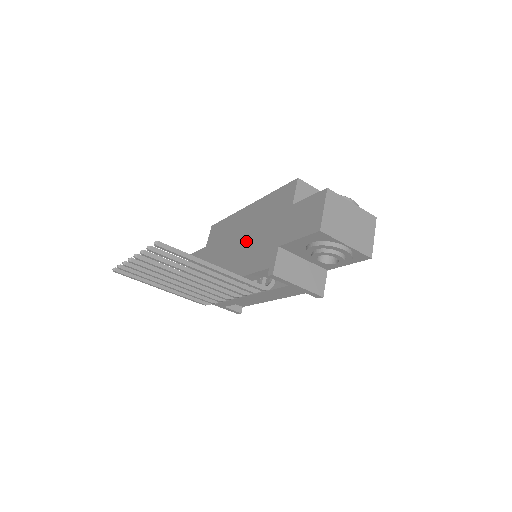
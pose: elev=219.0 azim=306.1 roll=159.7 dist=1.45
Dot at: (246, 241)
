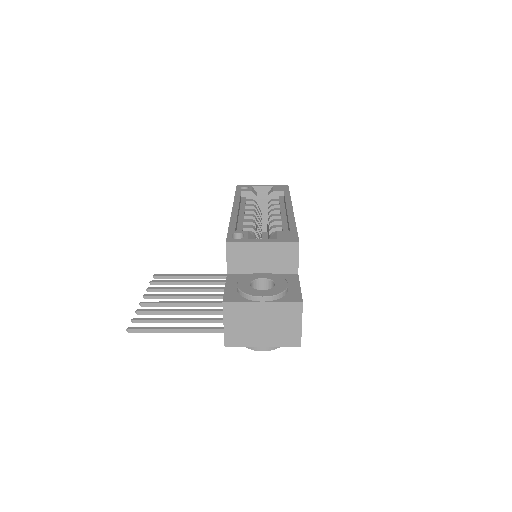
Dot at: occluded
